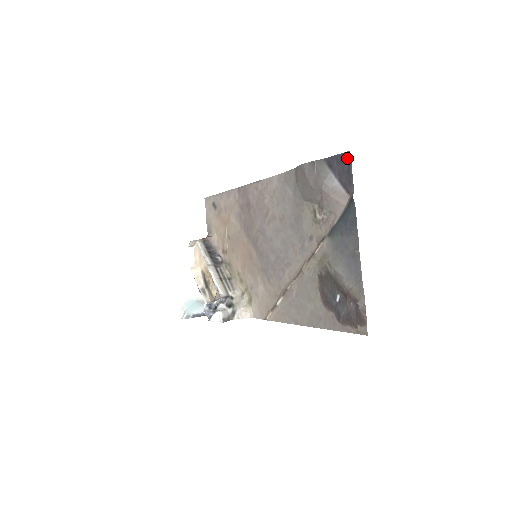
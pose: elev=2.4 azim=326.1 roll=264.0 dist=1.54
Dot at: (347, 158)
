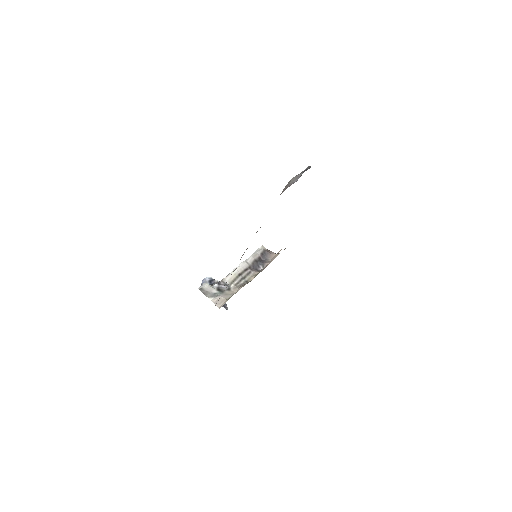
Dot at: occluded
